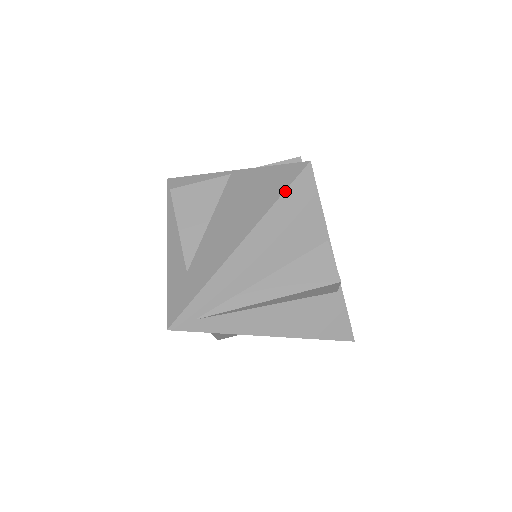
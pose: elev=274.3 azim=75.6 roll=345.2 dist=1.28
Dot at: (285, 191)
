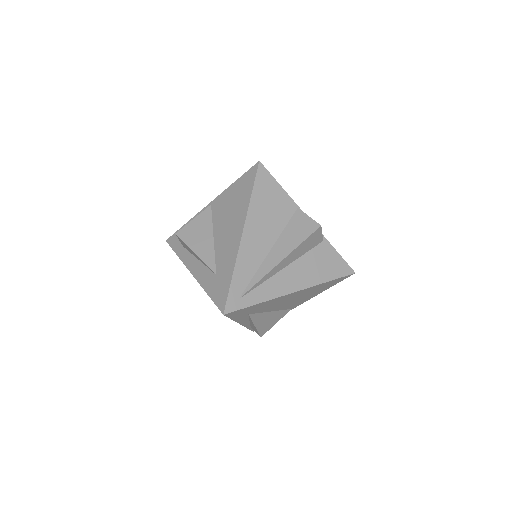
Dot at: (253, 186)
